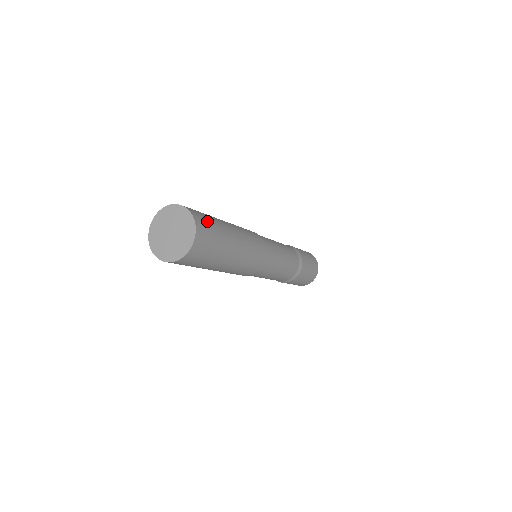
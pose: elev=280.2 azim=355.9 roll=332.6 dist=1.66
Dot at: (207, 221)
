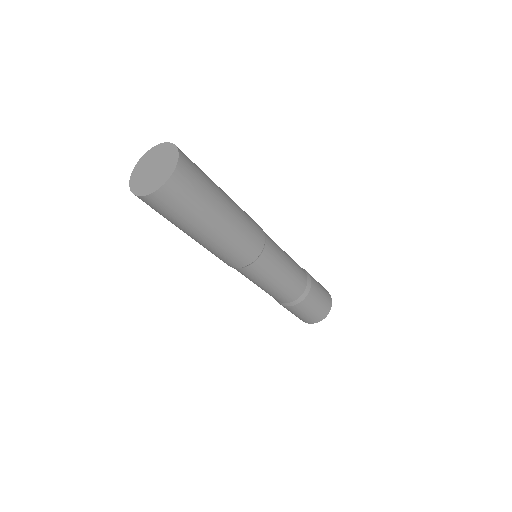
Dot at: occluded
